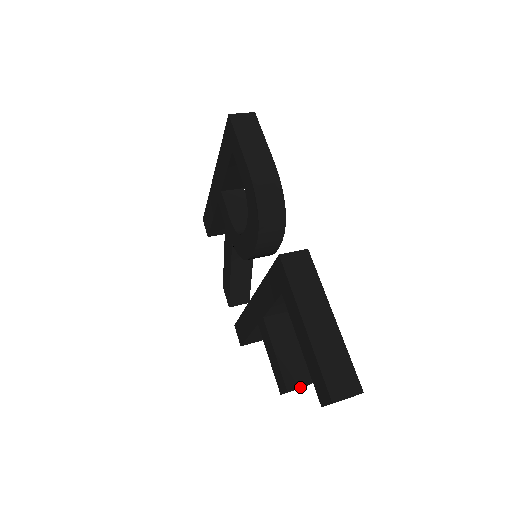
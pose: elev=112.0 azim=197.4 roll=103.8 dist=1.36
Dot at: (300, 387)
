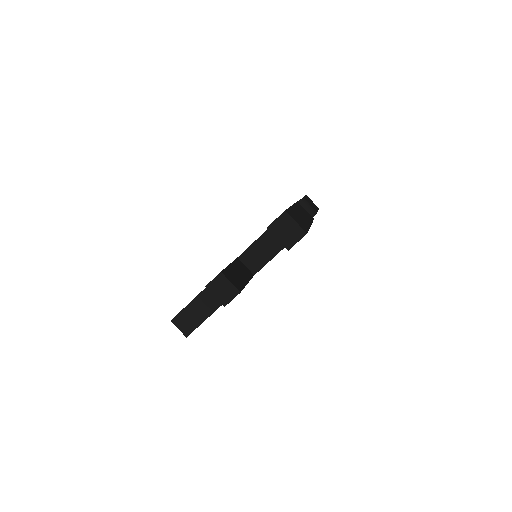
Dot at: (227, 289)
